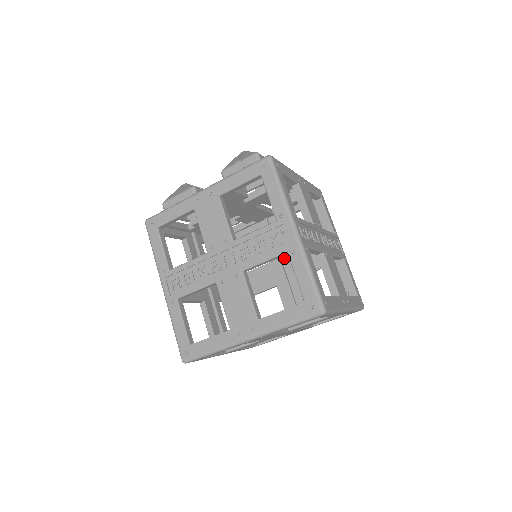
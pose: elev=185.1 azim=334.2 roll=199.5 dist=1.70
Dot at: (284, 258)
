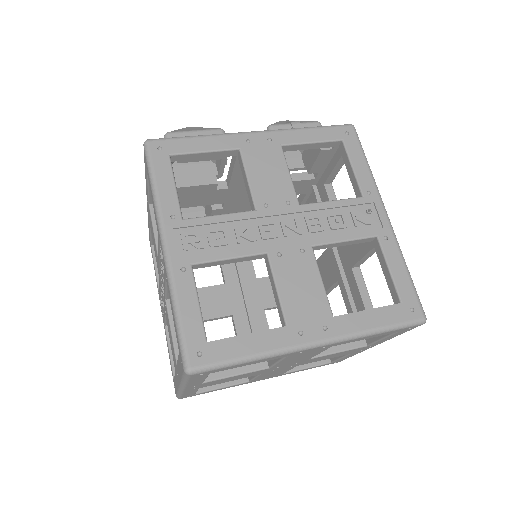
Dot at: occluded
